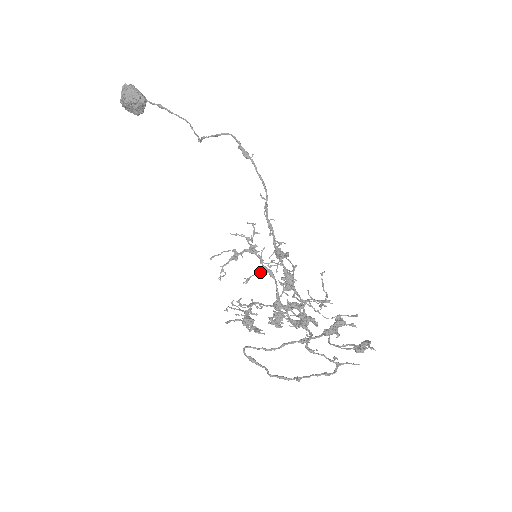
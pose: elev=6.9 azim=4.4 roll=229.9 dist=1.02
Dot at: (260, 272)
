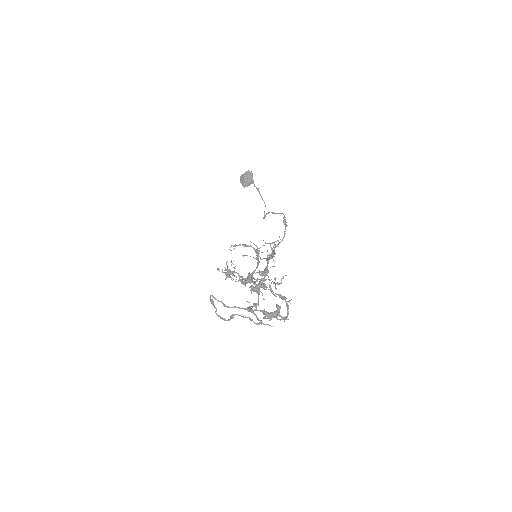
Dot at: (253, 257)
